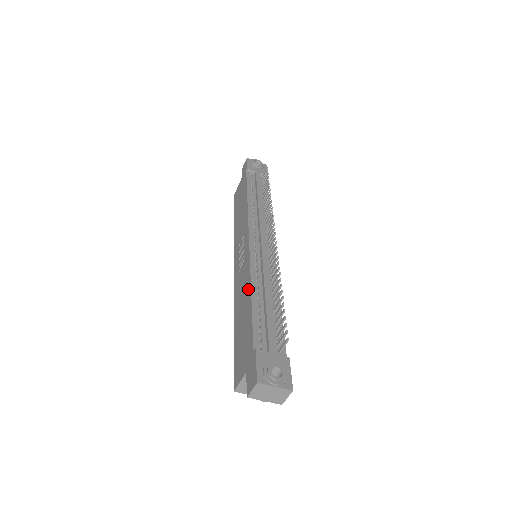
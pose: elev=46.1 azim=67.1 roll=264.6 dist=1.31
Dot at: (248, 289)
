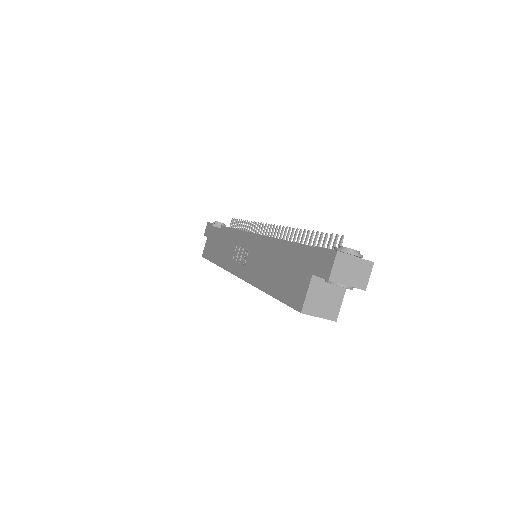
Dot at: (270, 247)
